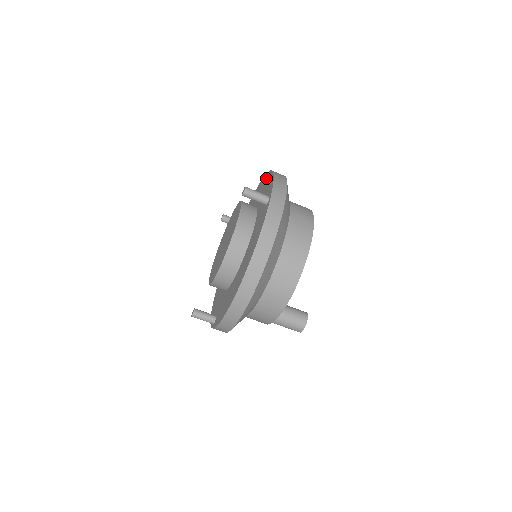
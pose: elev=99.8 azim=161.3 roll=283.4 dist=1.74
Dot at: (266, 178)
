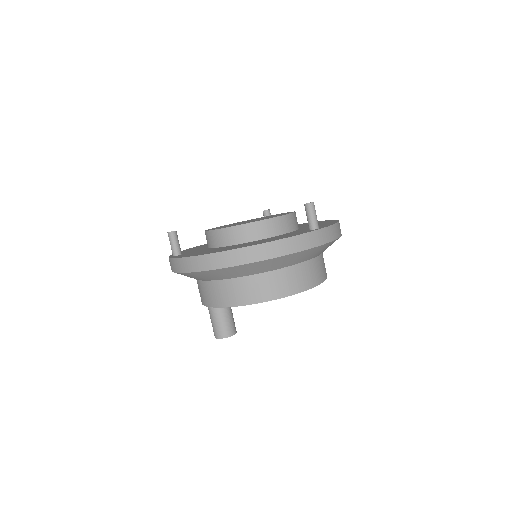
Dot at: (328, 221)
